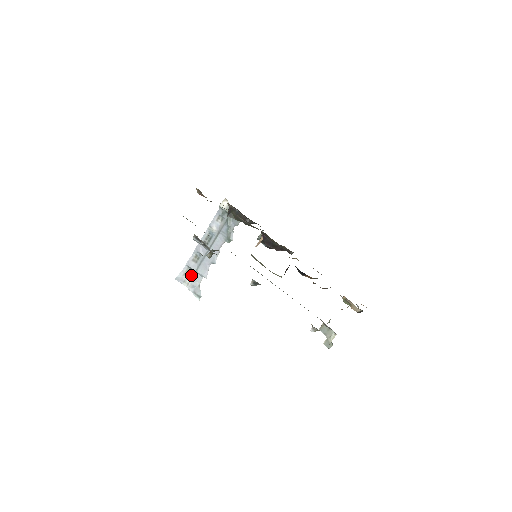
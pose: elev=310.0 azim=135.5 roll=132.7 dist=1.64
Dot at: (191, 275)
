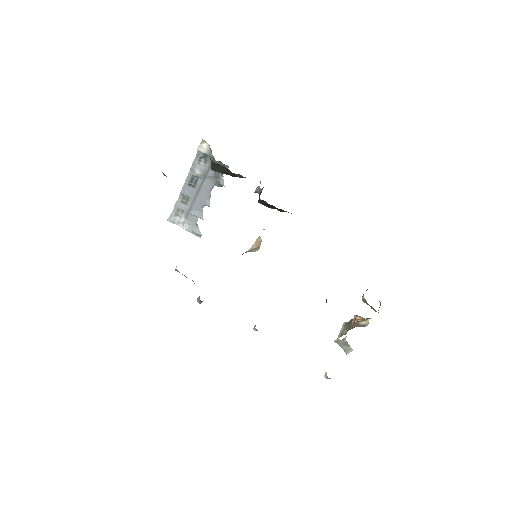
Dot at: (184, 215)
